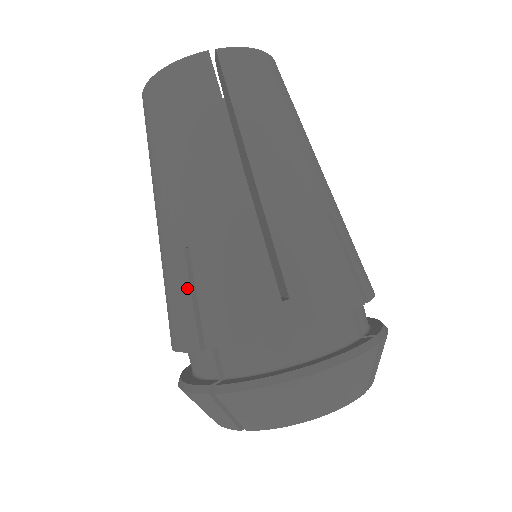
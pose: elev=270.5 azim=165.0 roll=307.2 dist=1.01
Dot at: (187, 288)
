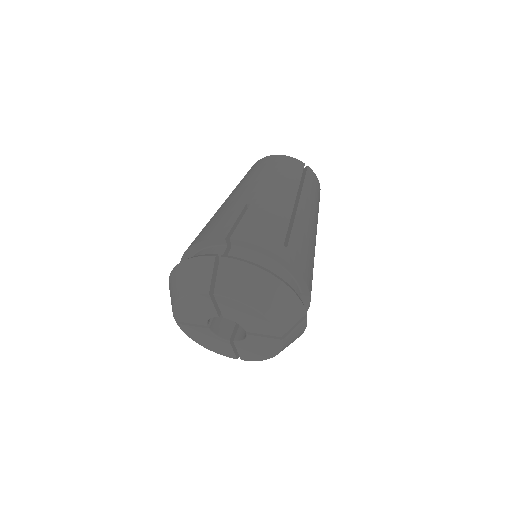
Dot at: (236, 216)
